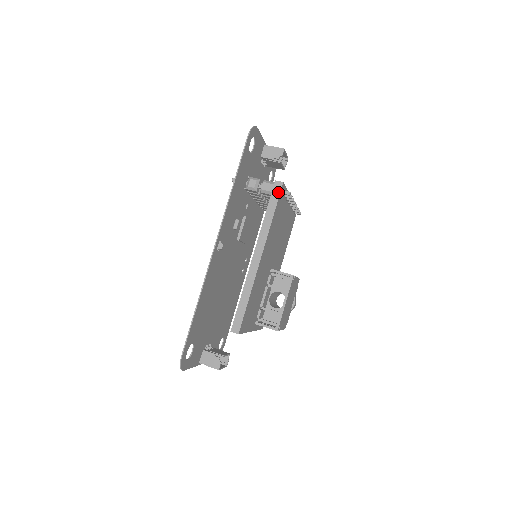
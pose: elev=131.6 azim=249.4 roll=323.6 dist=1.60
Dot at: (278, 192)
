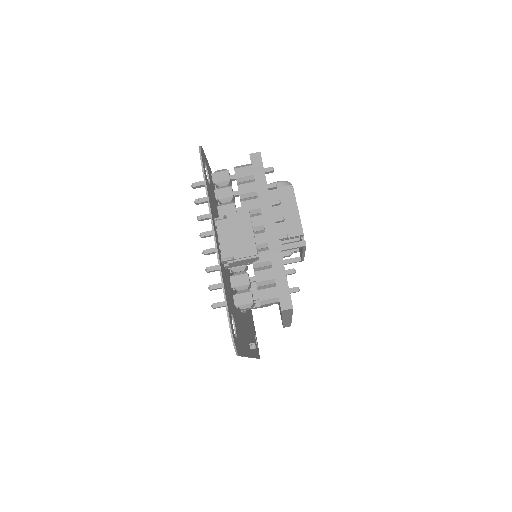
Dot at: (290, 311)
